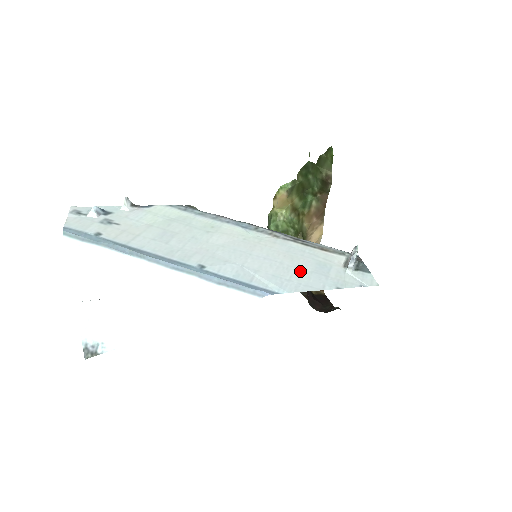
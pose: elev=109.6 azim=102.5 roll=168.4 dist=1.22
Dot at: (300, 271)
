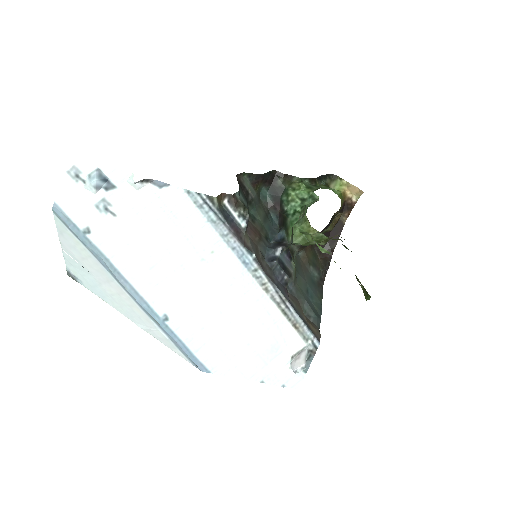
Dot at: (248, 351)
